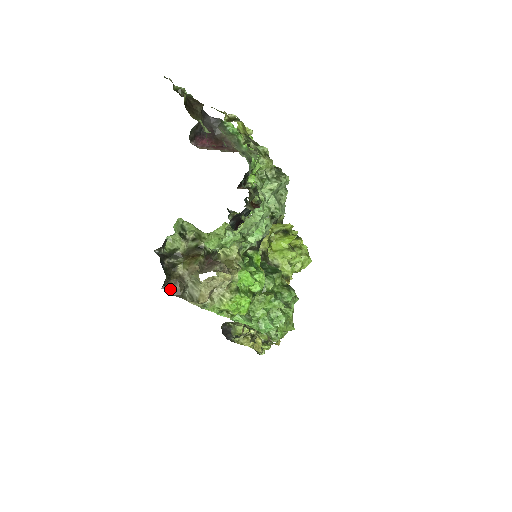
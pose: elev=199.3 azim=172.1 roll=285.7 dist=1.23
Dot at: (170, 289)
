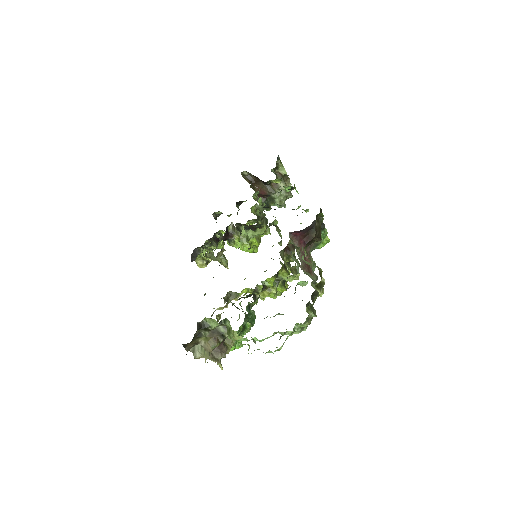
Dot at: (186, 345)
